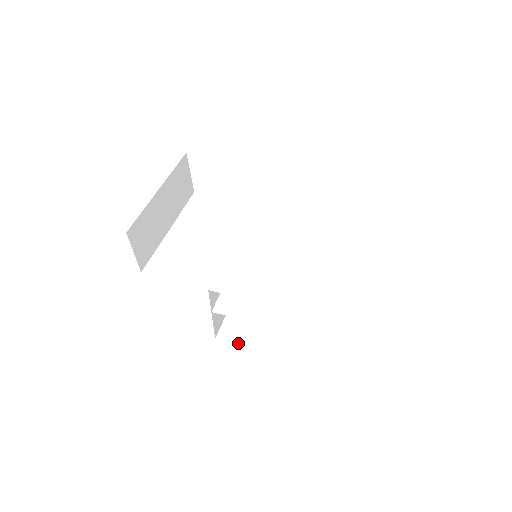
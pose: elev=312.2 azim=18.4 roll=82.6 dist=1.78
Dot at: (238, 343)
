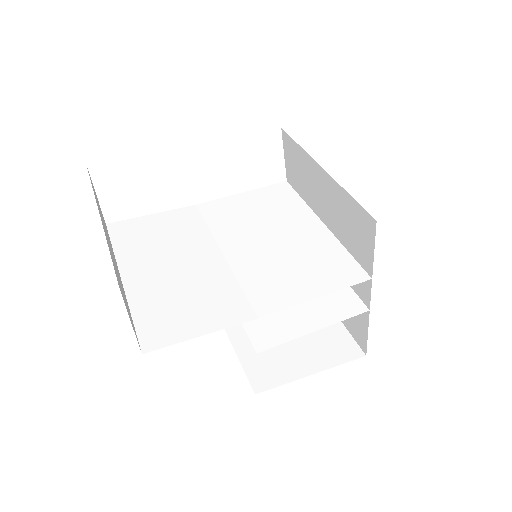
Dot at: (284, 380)
